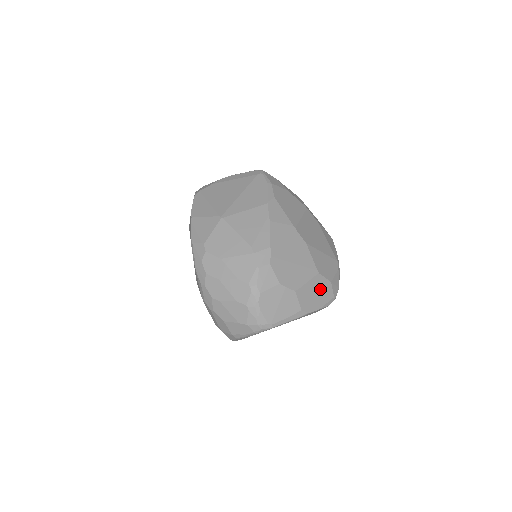
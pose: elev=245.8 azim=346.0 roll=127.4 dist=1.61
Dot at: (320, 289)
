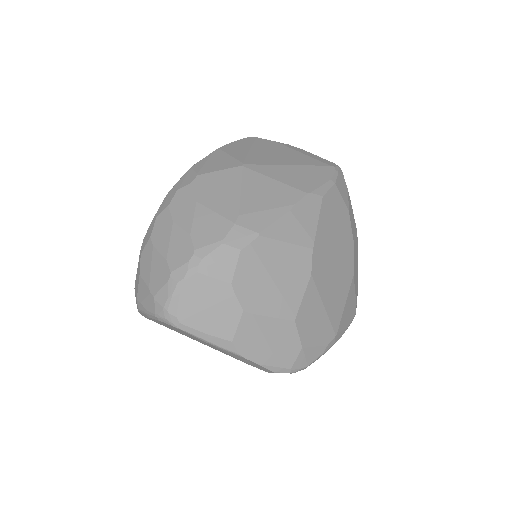
Dot at: (280, 341)
